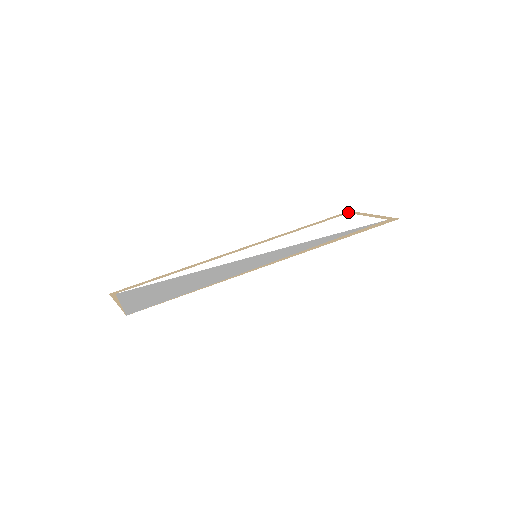
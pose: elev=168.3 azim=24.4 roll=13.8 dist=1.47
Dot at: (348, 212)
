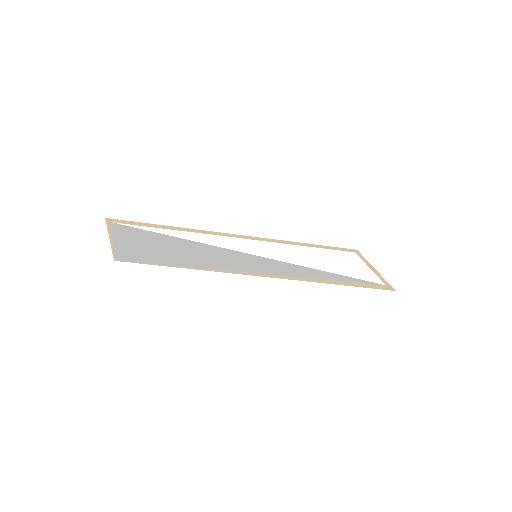
Dot at: (355, 251)
